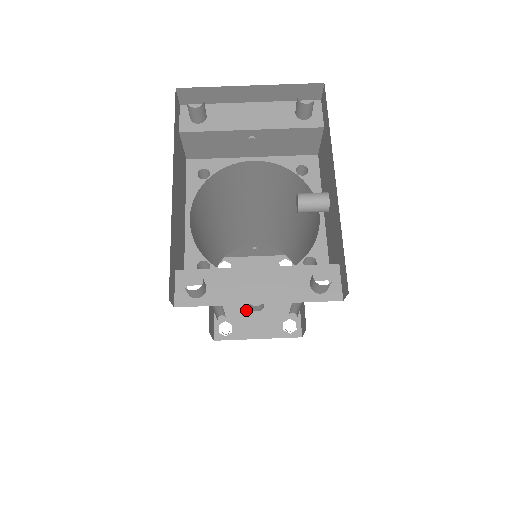
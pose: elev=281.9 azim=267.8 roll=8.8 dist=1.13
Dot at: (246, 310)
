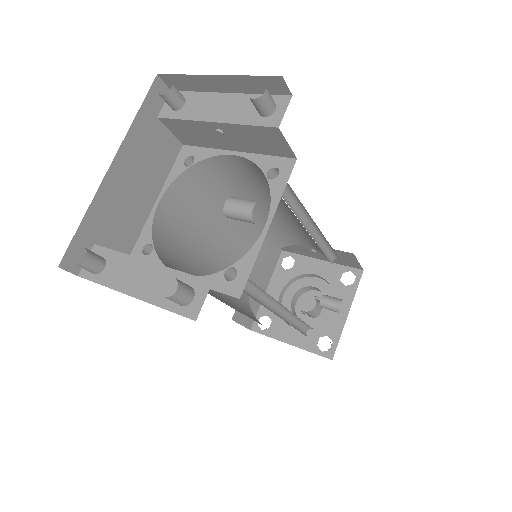
Dot at: (299, 312)
